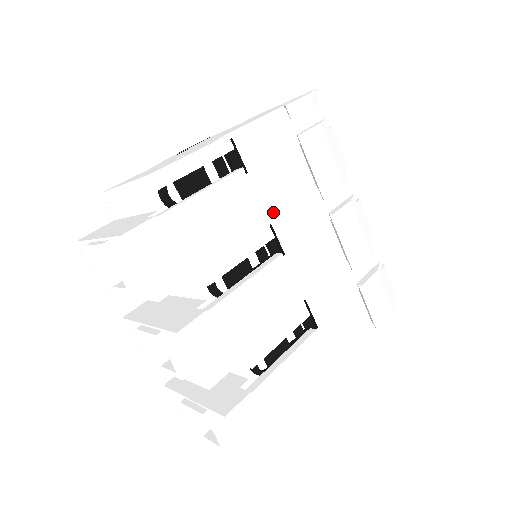
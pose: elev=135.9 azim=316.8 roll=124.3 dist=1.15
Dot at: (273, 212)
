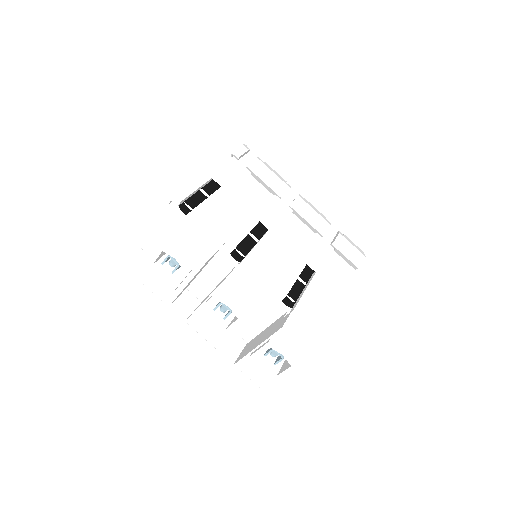
Dot at: (253, 212)
